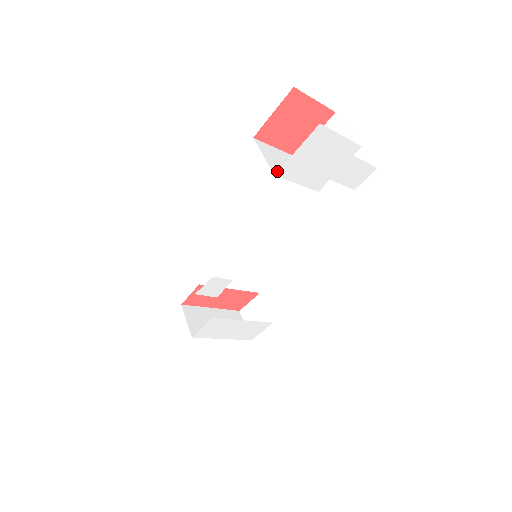
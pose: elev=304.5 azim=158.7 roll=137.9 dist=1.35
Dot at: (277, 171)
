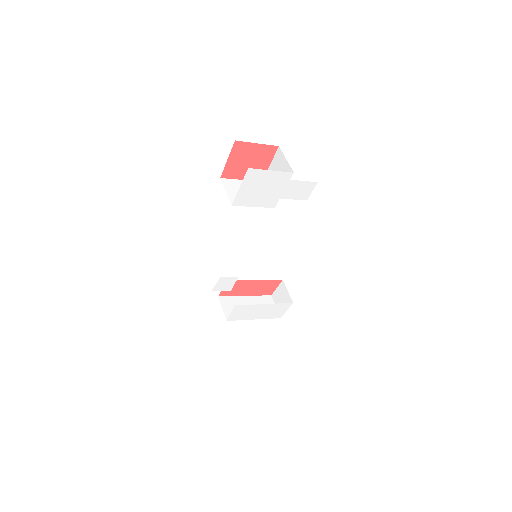
Dot at: occluded
